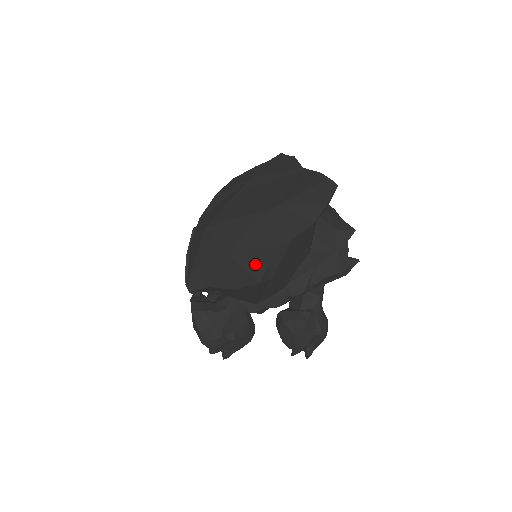
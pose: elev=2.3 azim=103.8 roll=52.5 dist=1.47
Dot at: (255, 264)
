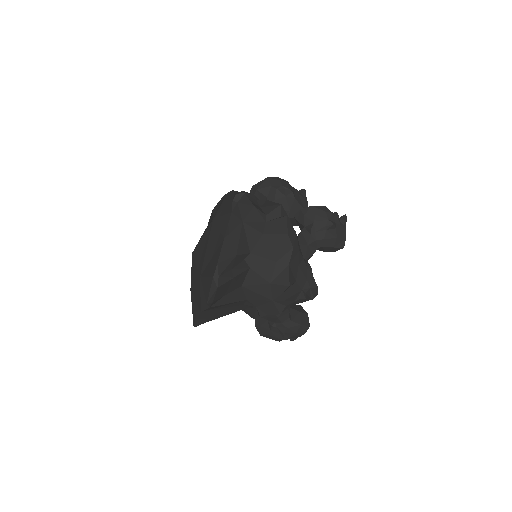
Dot at: (193, 312)
